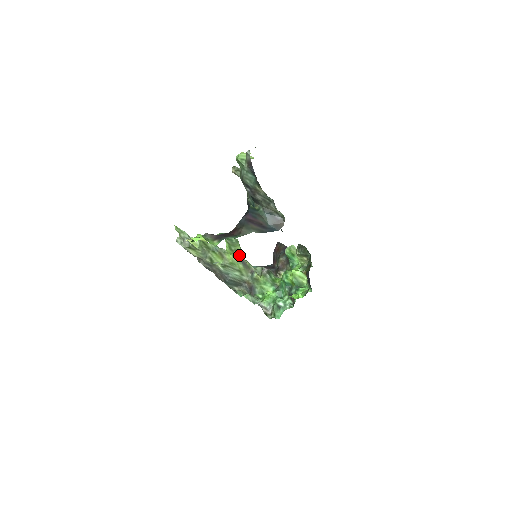
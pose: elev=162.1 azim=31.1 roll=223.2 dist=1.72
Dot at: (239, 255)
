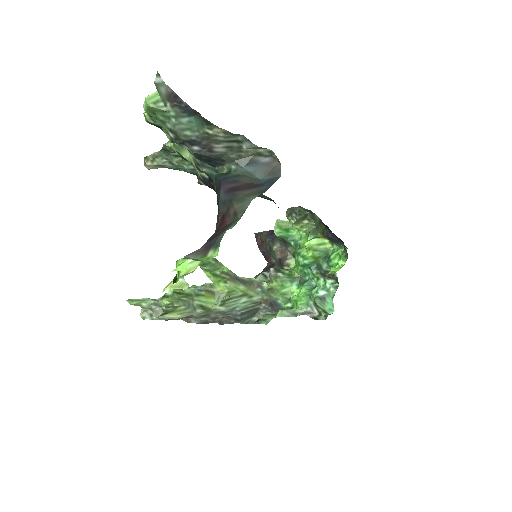
Dot at: (230, 276)
